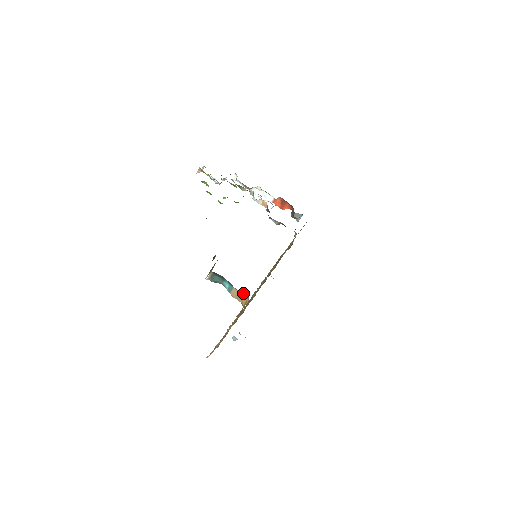
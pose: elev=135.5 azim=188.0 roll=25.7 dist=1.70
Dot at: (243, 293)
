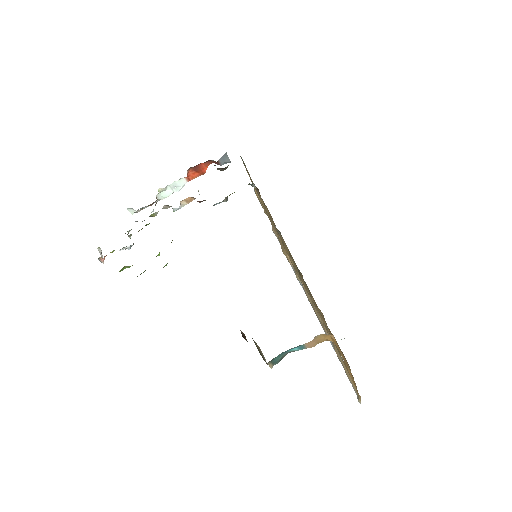
Dot at: (318, 337)
